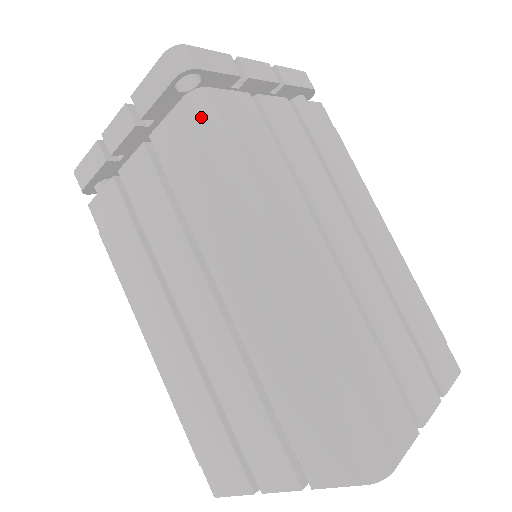
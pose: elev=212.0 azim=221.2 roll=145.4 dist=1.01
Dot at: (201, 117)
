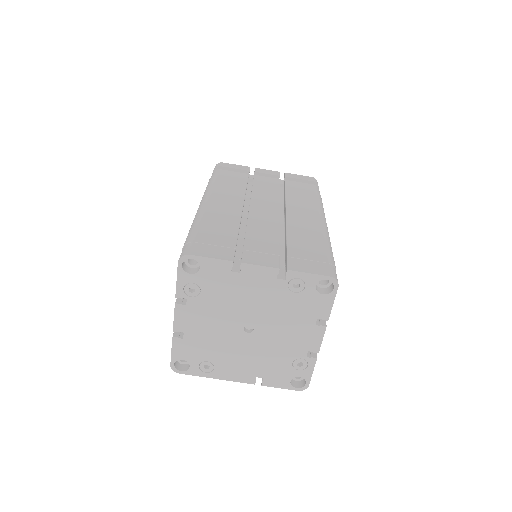
Dot at: (317, 190)
